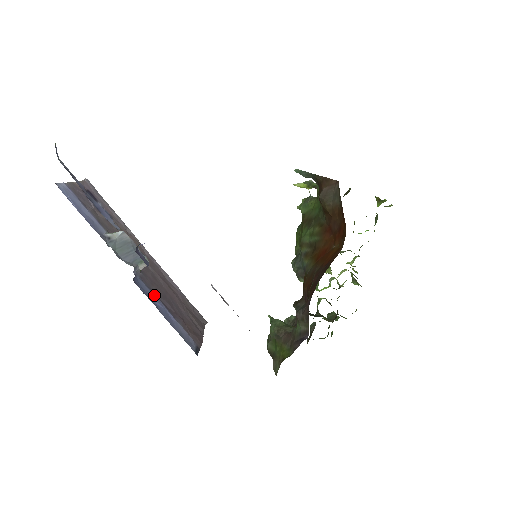
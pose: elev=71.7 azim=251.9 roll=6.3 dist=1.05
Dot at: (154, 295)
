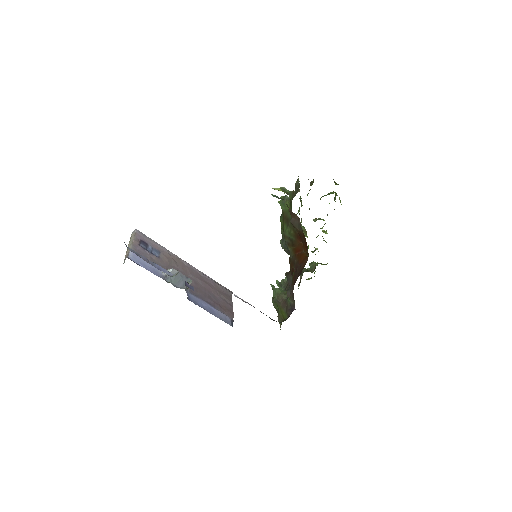
Dot at: (200, 300)
